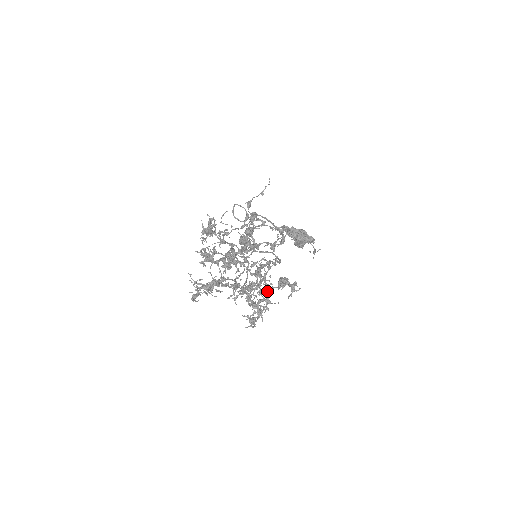
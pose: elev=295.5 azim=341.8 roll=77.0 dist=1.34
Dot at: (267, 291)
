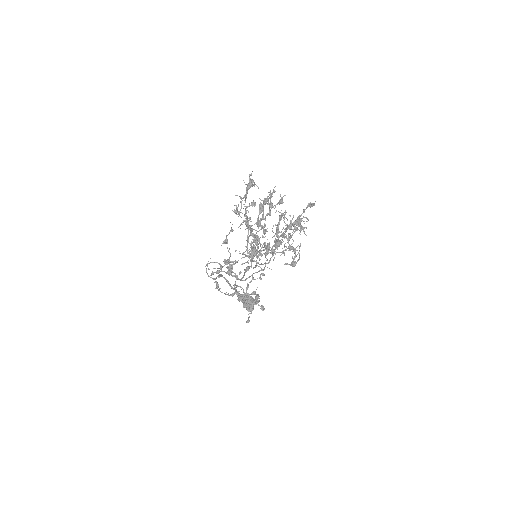
Dot at: (288, 243)
